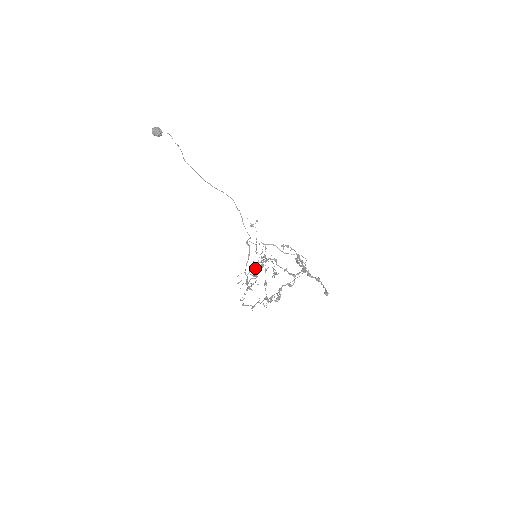
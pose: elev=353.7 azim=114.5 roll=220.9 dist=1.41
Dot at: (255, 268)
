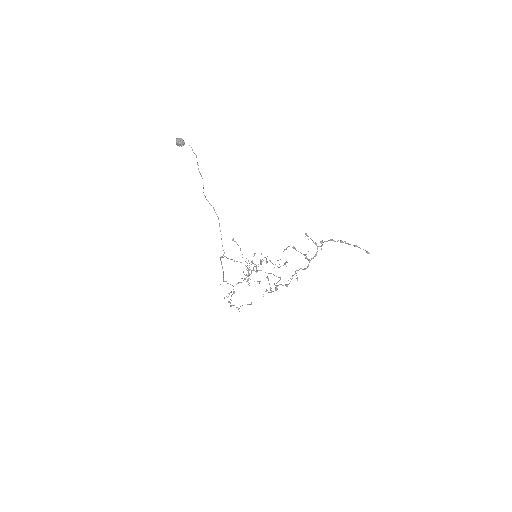
Dot at: occluded
